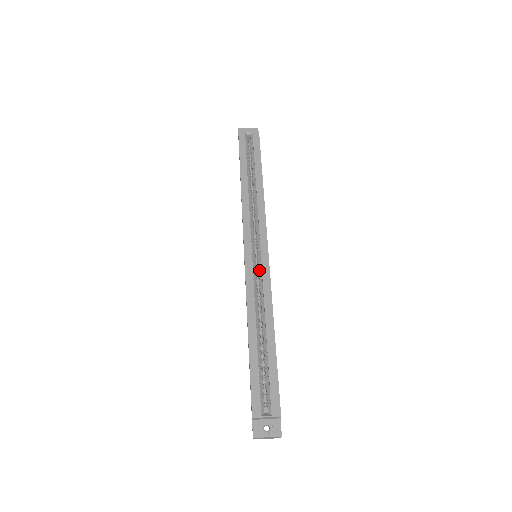
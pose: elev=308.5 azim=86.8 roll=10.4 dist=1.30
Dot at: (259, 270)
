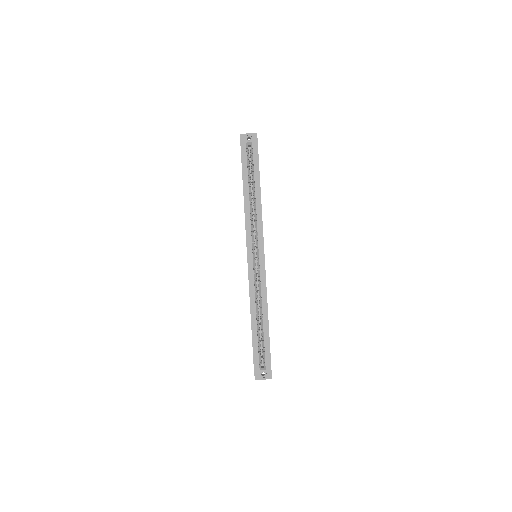
Dot at: (258, 271)
